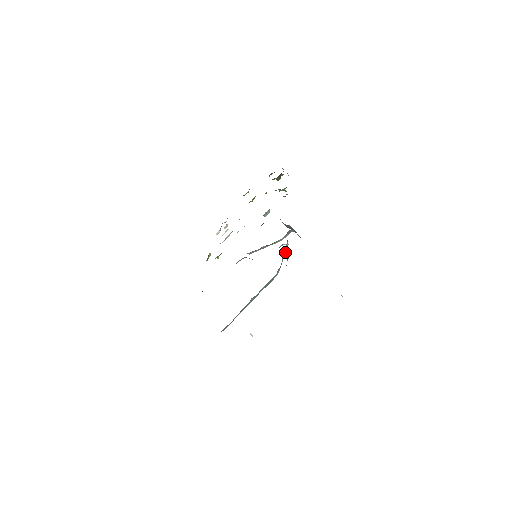
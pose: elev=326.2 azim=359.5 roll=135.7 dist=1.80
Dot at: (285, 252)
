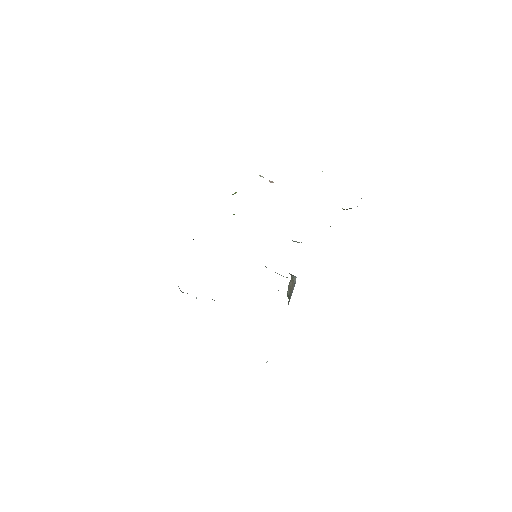
Dot at: occluded
